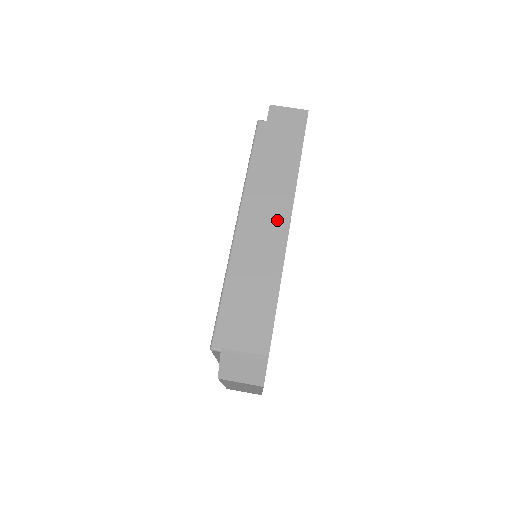
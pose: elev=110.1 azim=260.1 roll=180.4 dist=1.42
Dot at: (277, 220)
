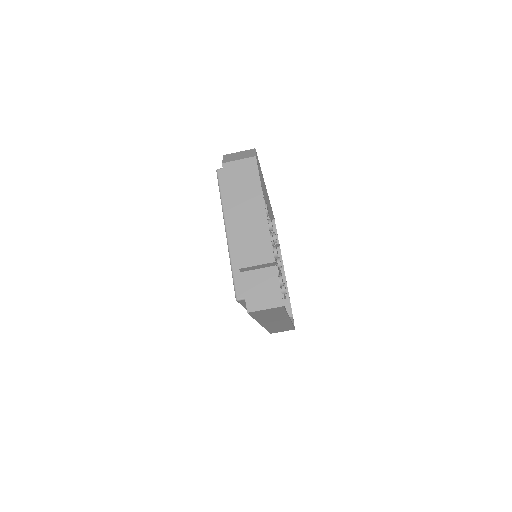
Dot at: (281, 322)
